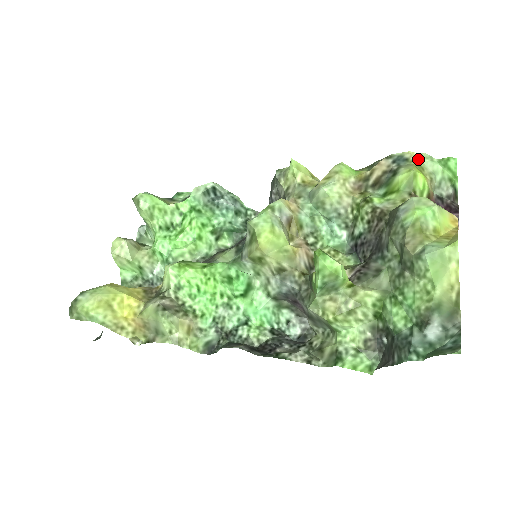
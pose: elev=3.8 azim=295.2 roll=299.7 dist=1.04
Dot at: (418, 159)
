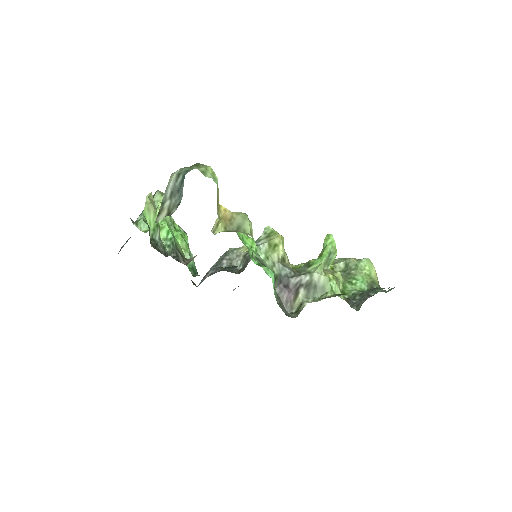
Dot at: occluded
